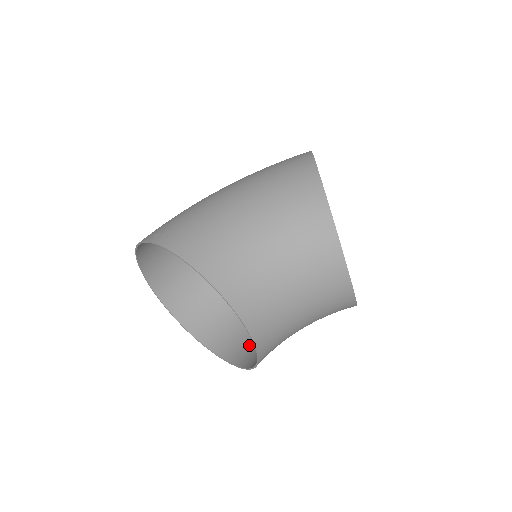
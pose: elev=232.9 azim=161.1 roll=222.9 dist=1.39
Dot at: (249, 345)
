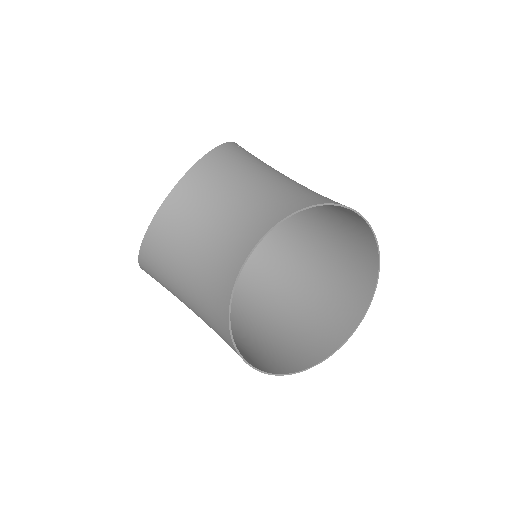
Dot at: occluded
